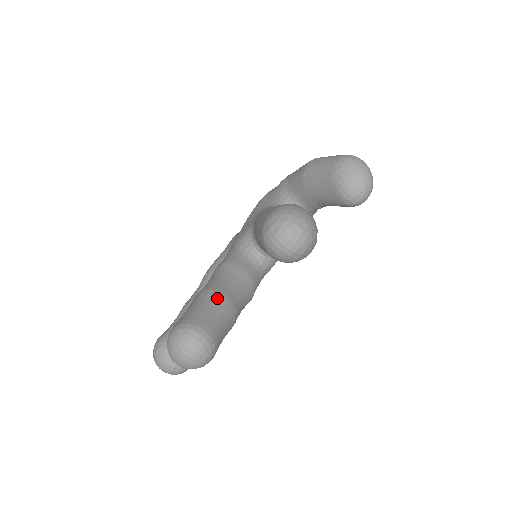
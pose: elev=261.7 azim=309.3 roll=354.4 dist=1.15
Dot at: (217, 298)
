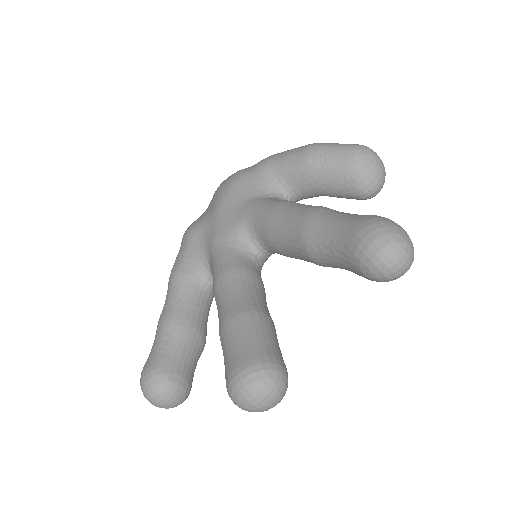
Dot at: (263, 320)
